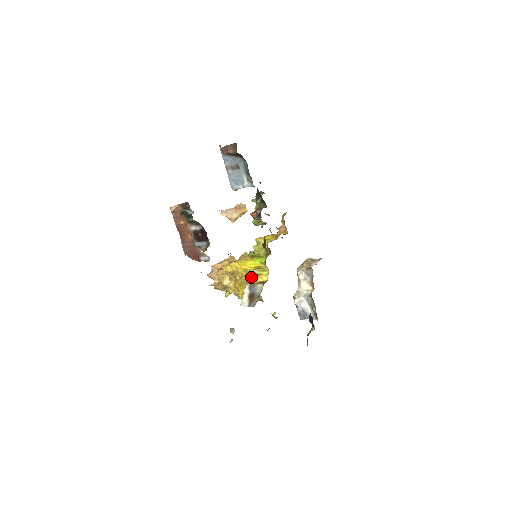
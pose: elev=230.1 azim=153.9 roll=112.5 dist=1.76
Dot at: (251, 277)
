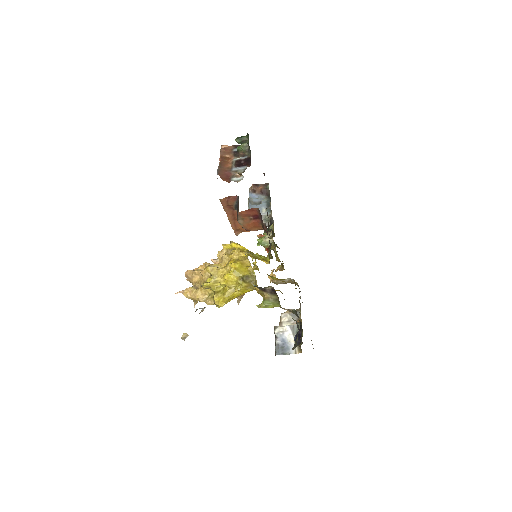
Dot at: (252, 255)
